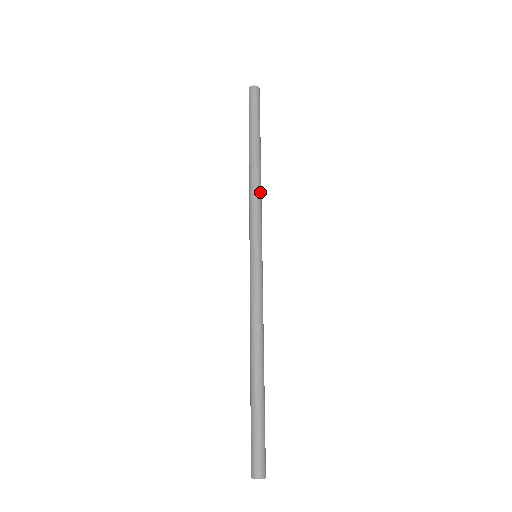
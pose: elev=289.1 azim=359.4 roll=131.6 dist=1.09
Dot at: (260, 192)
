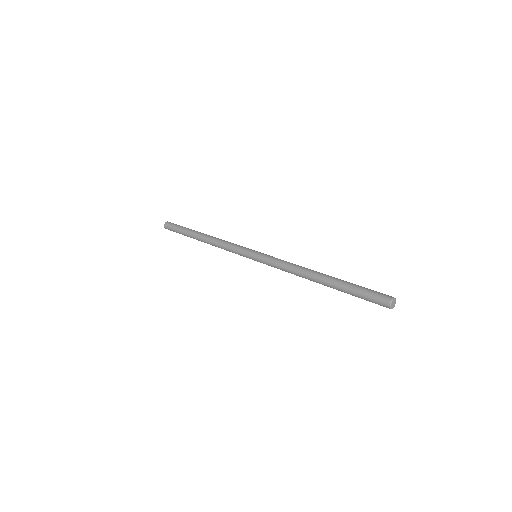
Dot at: (223, 240)
